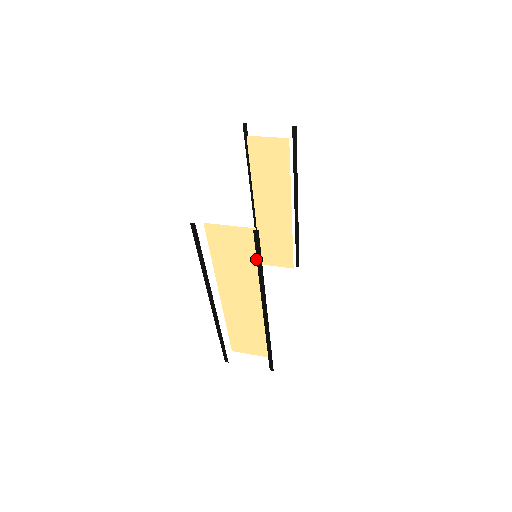
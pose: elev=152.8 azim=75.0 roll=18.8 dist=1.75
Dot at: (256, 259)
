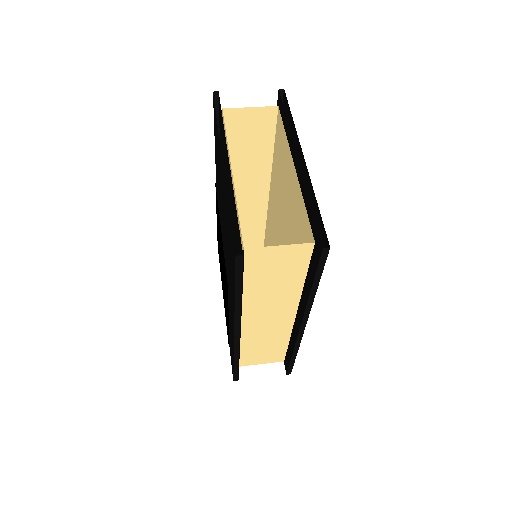
Dot at: (303, 274)
